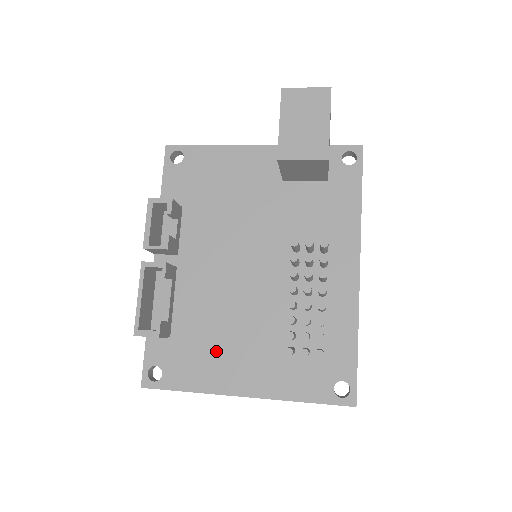
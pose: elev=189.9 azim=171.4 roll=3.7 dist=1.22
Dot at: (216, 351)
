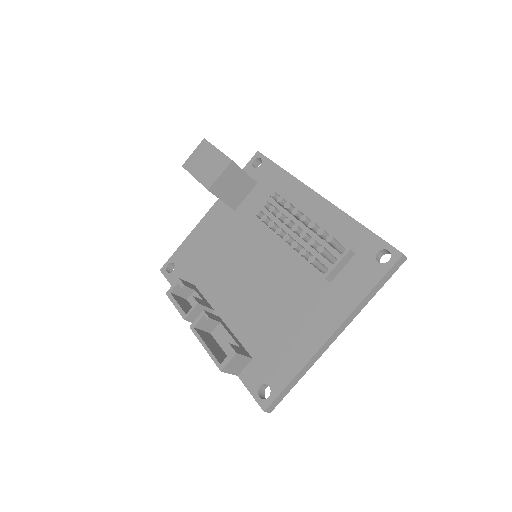
Dot at: (287, 331)
